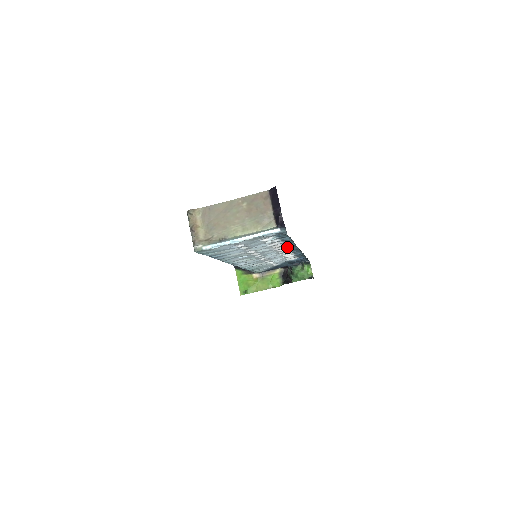
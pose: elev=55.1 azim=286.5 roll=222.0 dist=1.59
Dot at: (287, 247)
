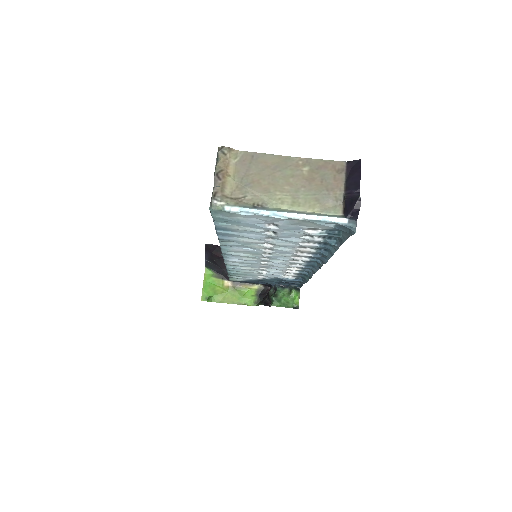
Dot at: (308, 257)
